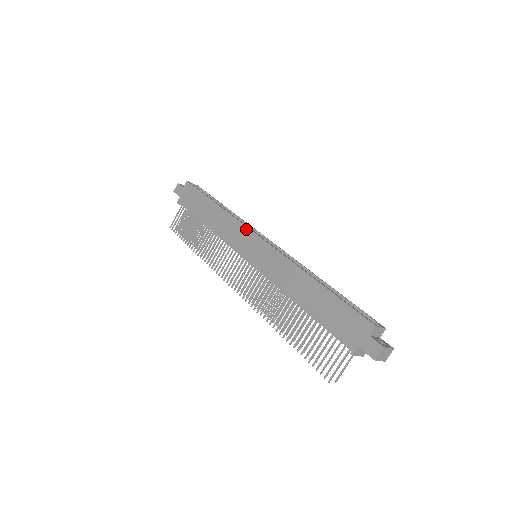
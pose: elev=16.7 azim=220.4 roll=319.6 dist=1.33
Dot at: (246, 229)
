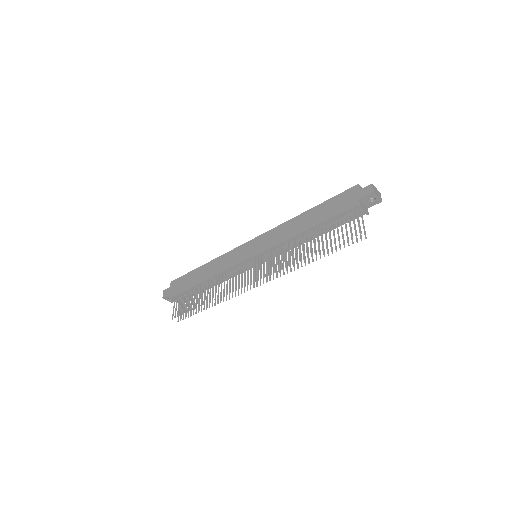
Dot at: (238, 248)
